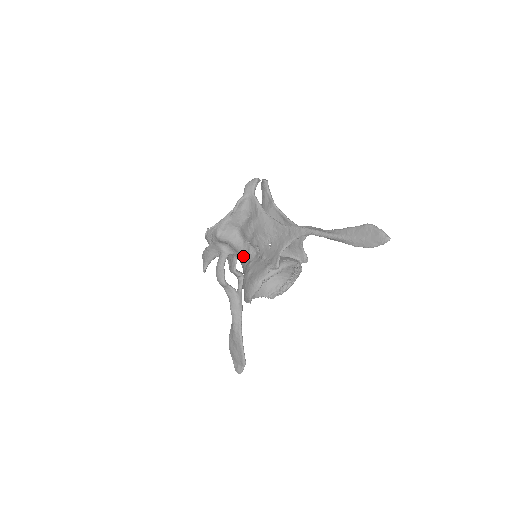
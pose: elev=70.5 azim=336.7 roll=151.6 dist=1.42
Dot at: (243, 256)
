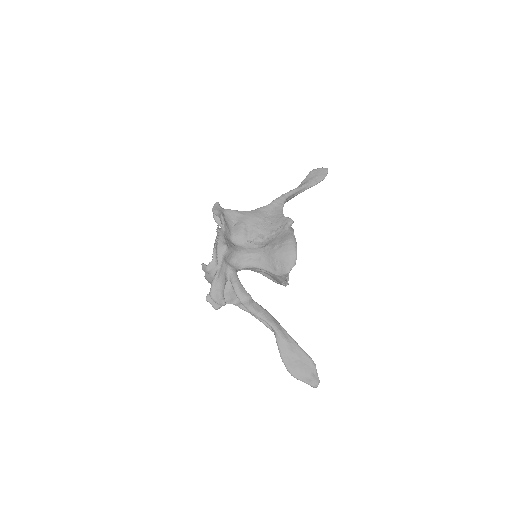
Dot at: (253, 253)
